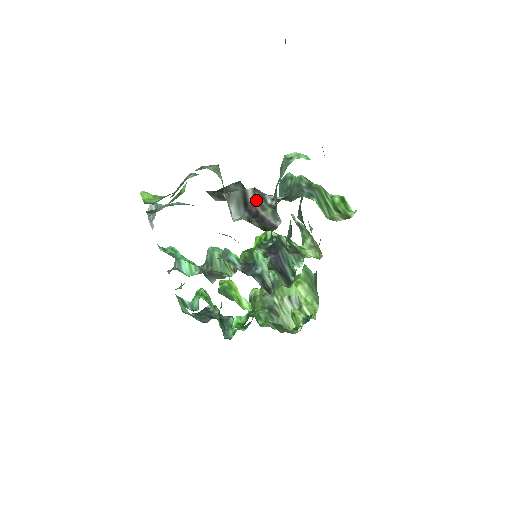
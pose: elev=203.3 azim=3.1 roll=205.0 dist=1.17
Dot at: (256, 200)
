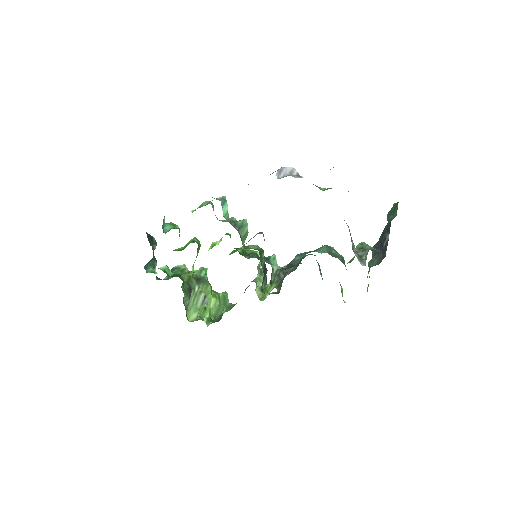
Dot at: (352, 242)
